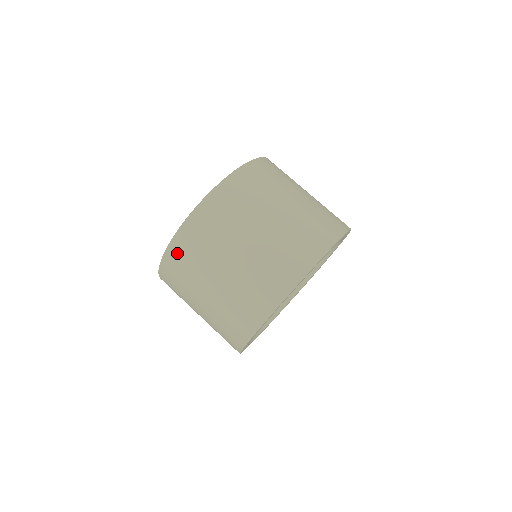
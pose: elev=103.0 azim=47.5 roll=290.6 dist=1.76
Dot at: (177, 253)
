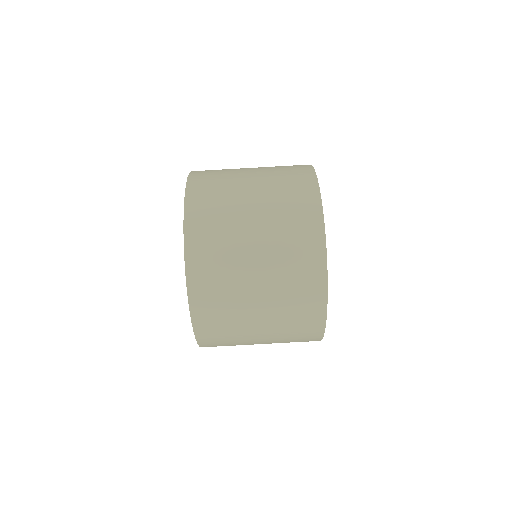
Dot at: (198, 248)
